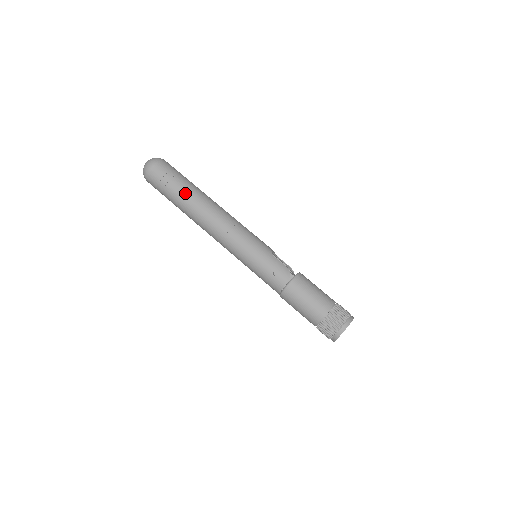
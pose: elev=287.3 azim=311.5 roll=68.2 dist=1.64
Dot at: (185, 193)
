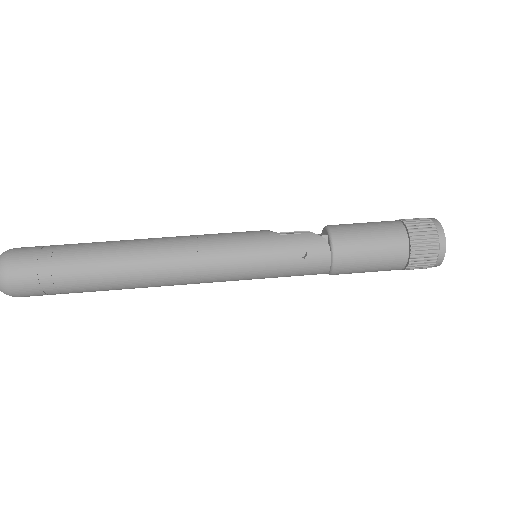
Dot at: (90, 263)
